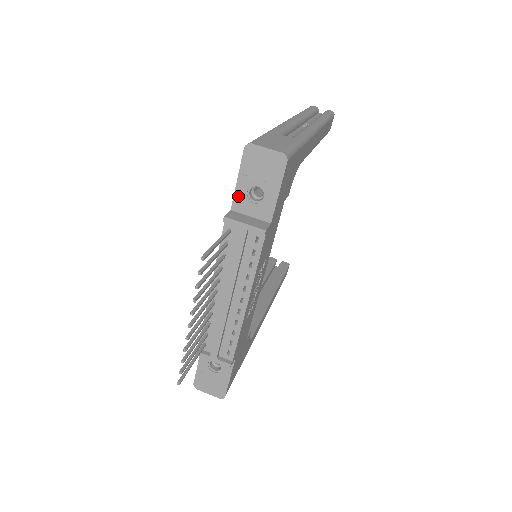
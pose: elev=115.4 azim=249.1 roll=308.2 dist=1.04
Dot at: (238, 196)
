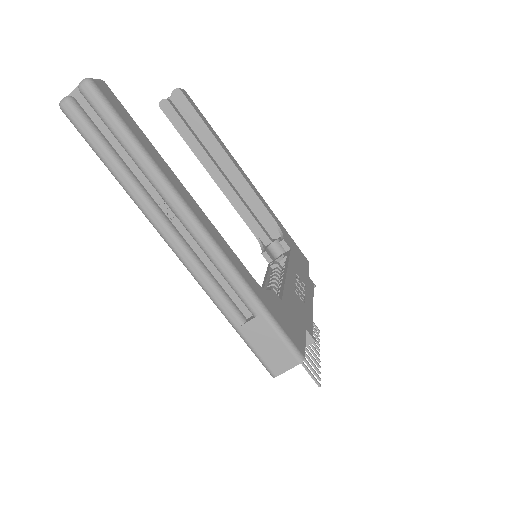
Dot at: occluded
